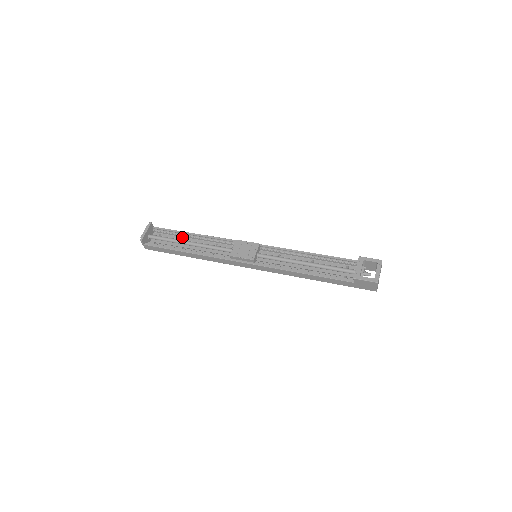
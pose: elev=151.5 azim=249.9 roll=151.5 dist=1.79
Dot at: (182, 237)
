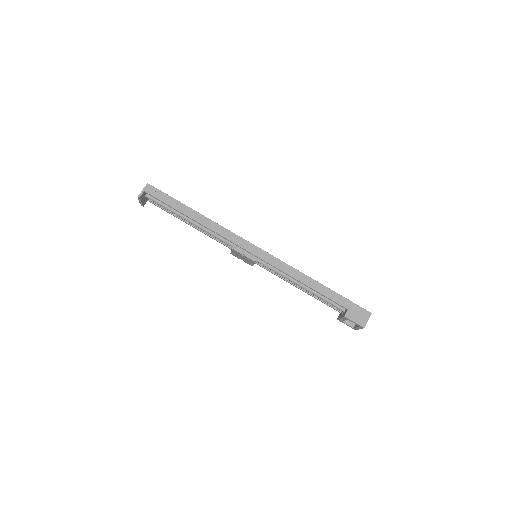
Dot at: (179, 208)
